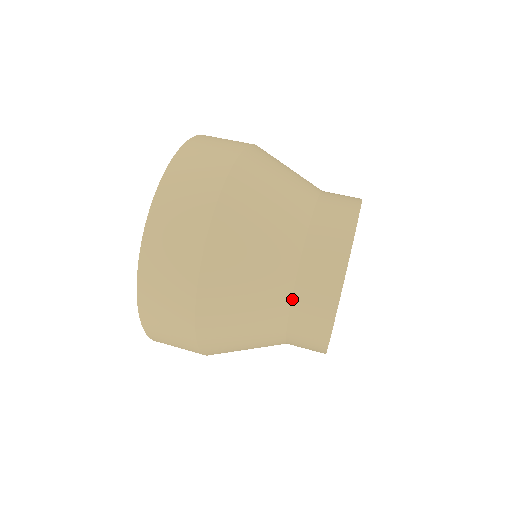
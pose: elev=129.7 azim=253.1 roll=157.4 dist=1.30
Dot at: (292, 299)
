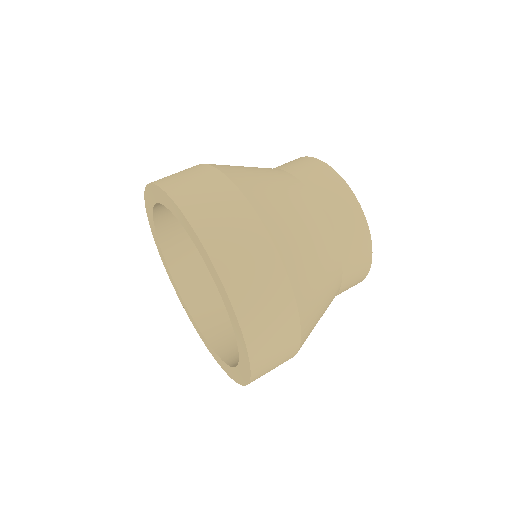
Dot at: (316, 198)
